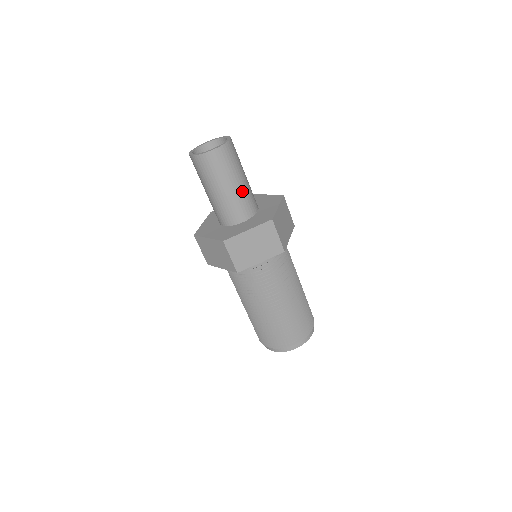
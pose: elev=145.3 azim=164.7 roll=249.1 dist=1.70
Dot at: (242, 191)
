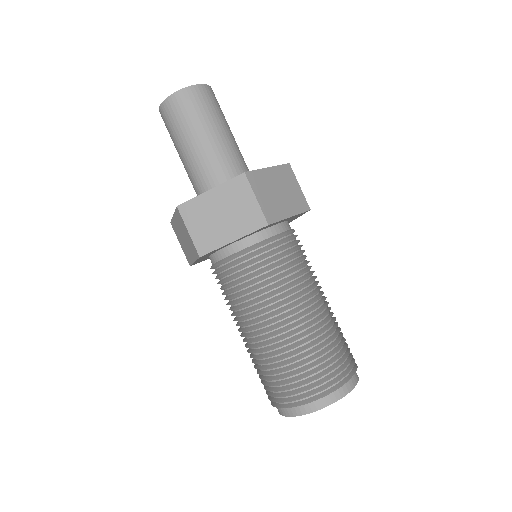
Dot at: (237, 146)
